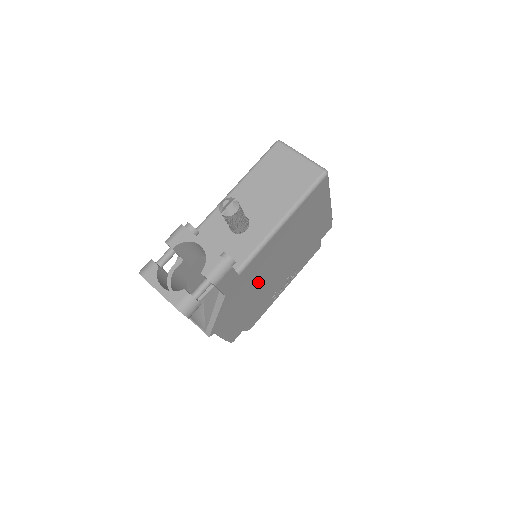
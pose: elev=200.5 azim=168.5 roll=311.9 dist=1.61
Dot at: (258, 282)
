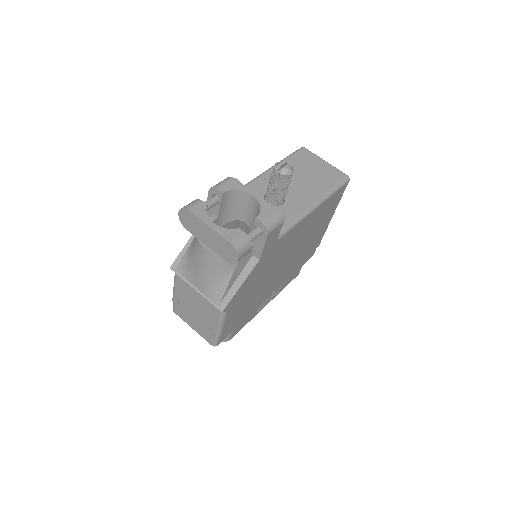
Dot at: (271, 270)
